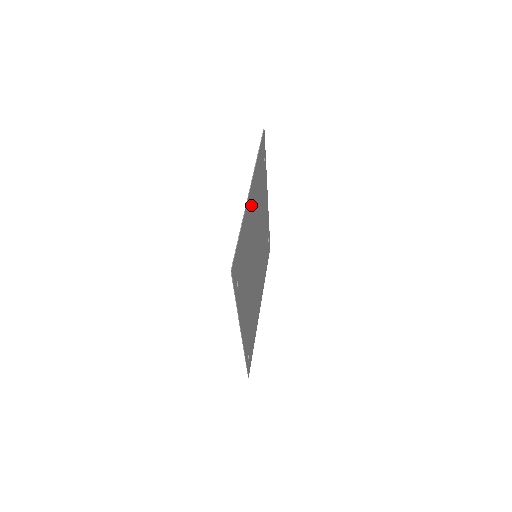
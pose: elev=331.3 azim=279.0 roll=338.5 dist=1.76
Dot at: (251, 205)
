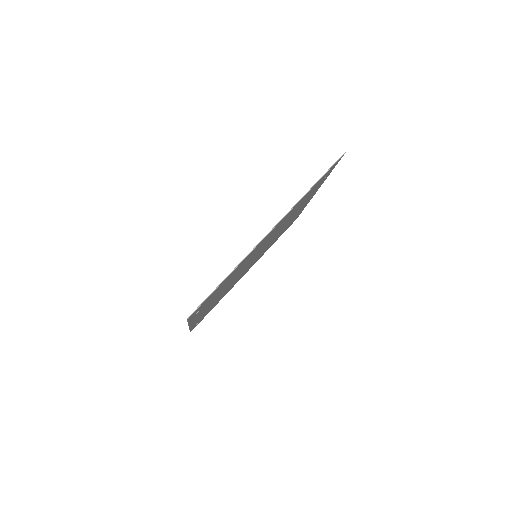
Dot at: (267, 237)
